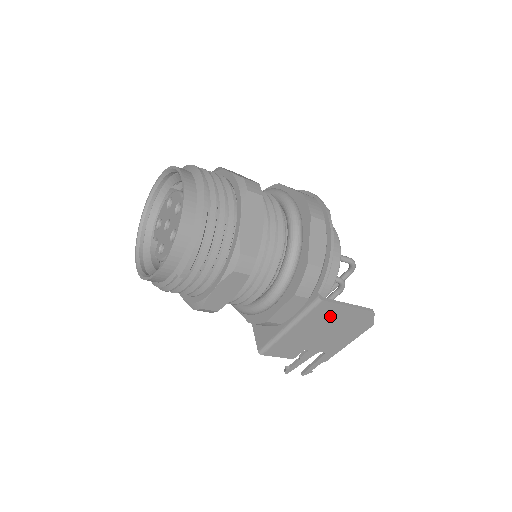
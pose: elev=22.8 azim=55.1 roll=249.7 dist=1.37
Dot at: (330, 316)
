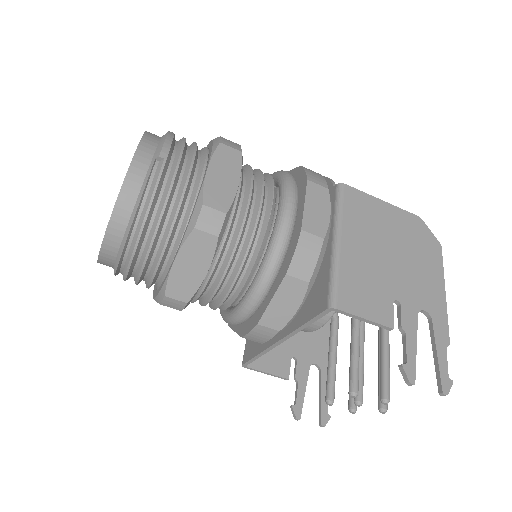
Dot at: (373, 218)
